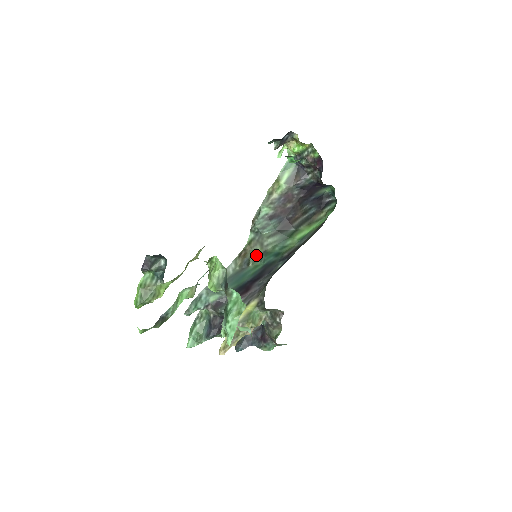
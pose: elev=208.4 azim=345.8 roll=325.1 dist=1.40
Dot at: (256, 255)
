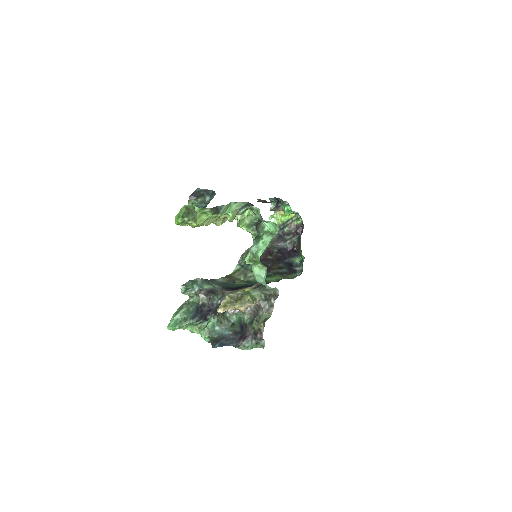
Dot at: (240, 280)
